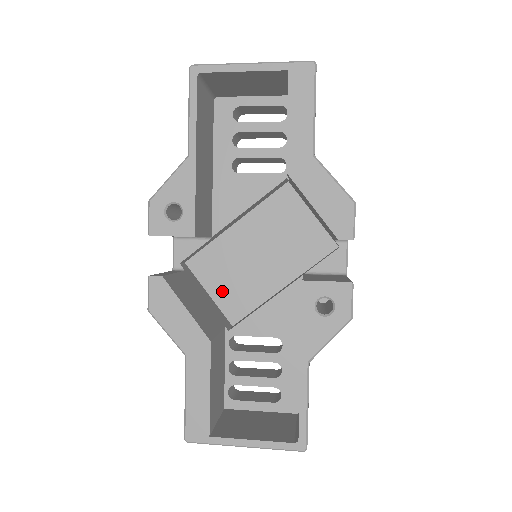
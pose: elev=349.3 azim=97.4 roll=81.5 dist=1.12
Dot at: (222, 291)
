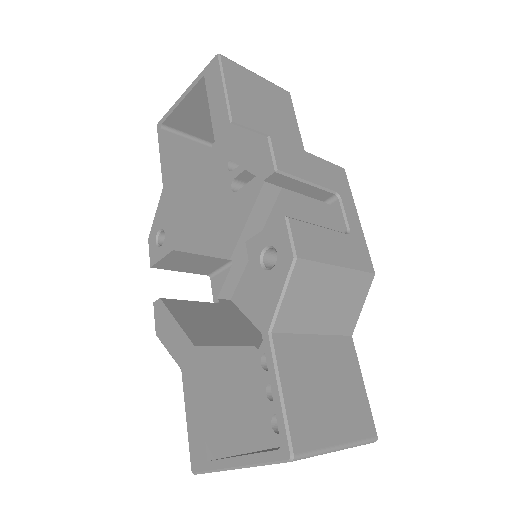
Dot at: occluded
